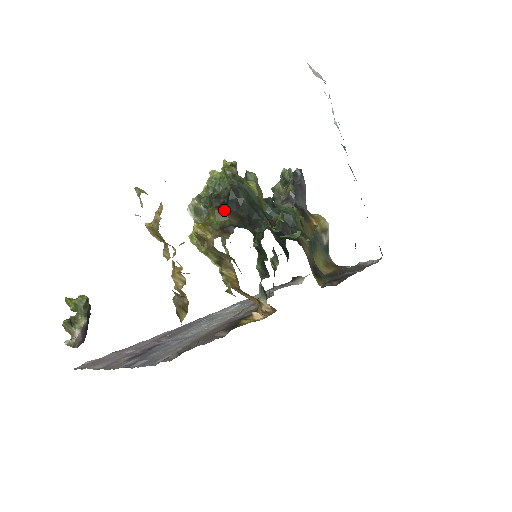
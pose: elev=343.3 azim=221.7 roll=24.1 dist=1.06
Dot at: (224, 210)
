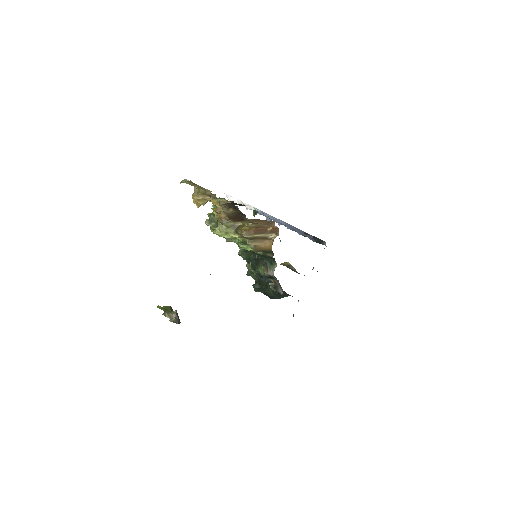
Dot at: occluded
